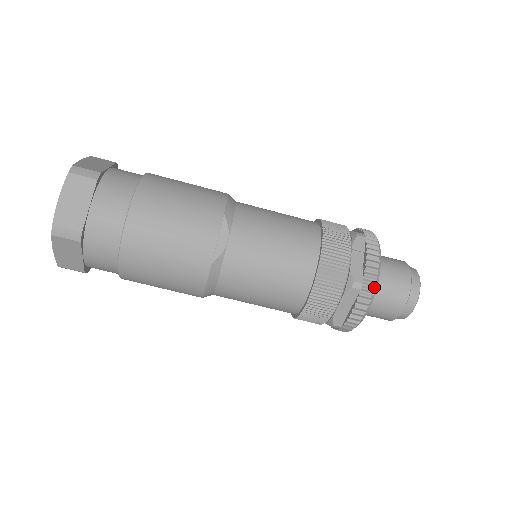
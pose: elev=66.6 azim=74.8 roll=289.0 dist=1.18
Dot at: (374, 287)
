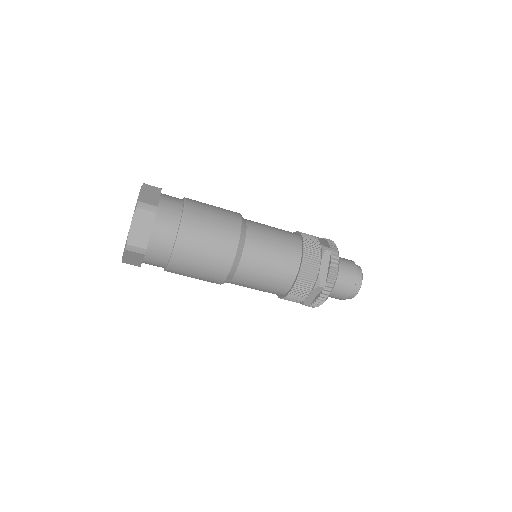
Dot at: (316, 306)
